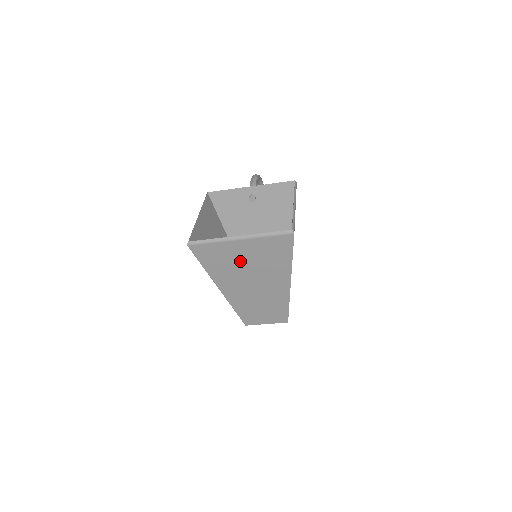
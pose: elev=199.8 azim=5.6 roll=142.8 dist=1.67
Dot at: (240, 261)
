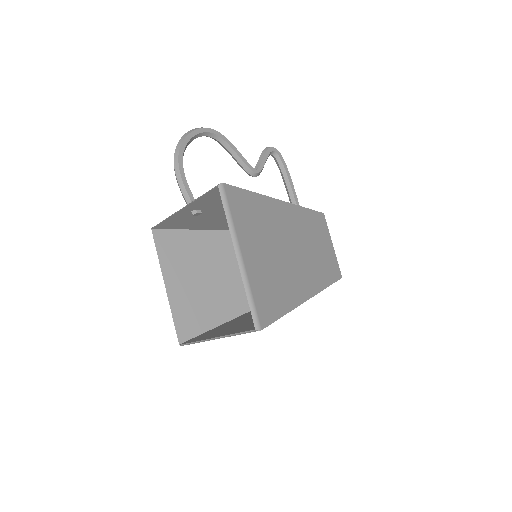
Dot at: occluded
